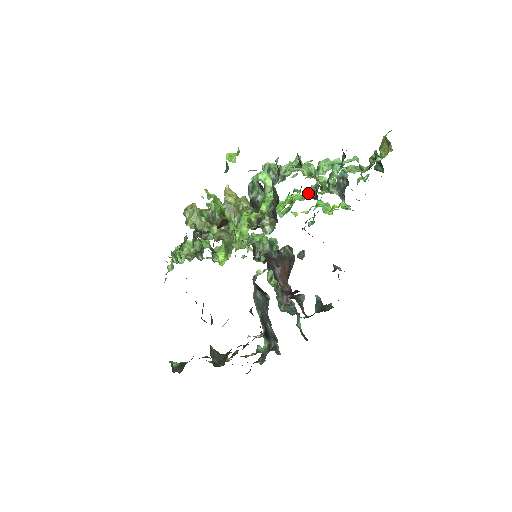
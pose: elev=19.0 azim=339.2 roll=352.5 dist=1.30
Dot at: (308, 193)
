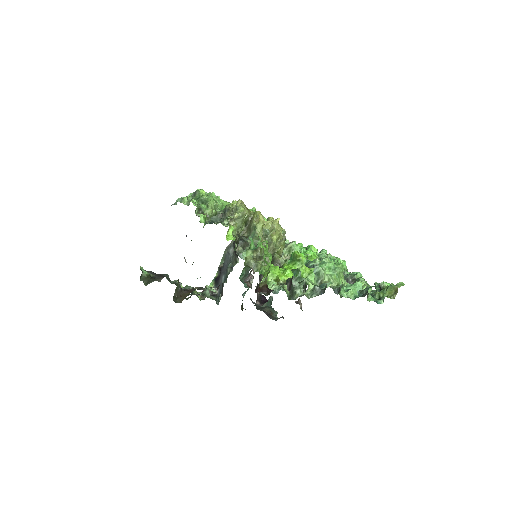
Dot at: occluded
